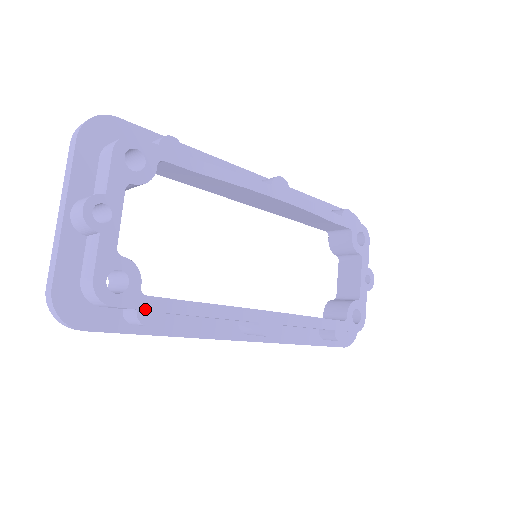
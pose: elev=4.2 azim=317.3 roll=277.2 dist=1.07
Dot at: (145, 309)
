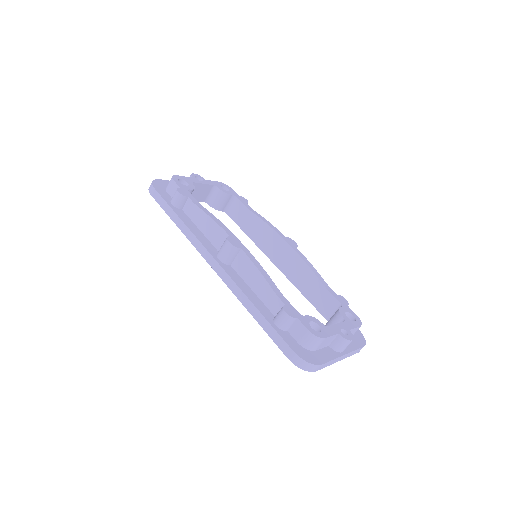
Dot at: (183, 191)
